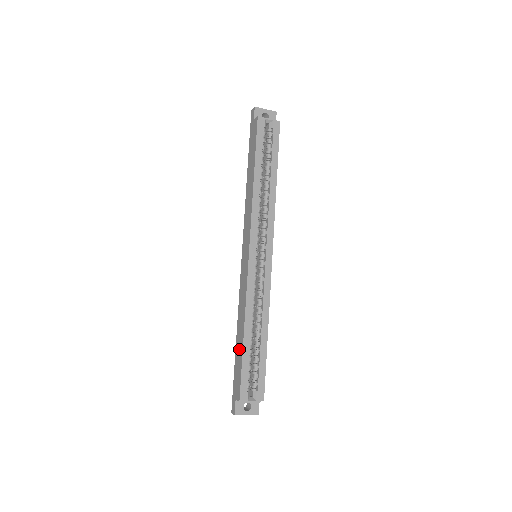
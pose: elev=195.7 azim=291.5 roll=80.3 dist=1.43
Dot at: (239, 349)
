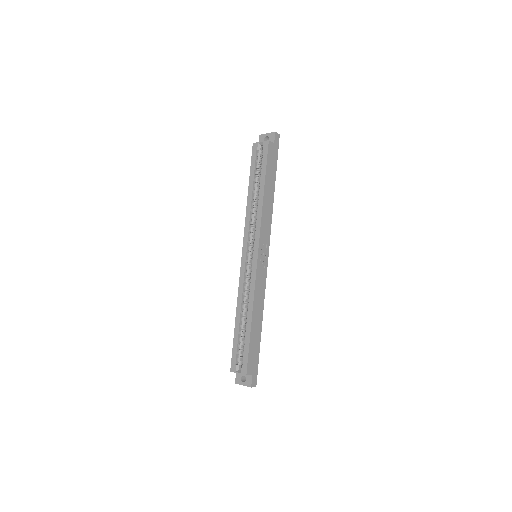
Dot at: occluded
